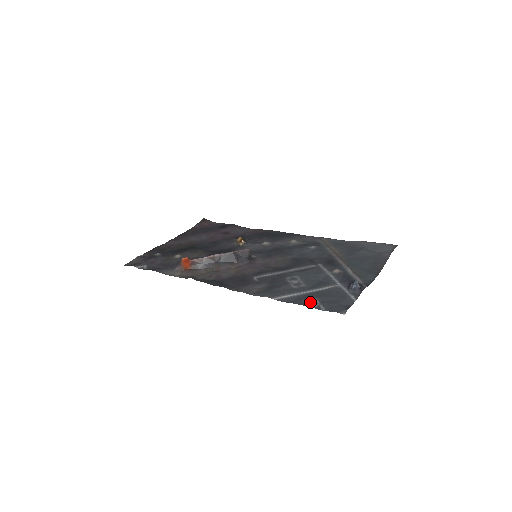
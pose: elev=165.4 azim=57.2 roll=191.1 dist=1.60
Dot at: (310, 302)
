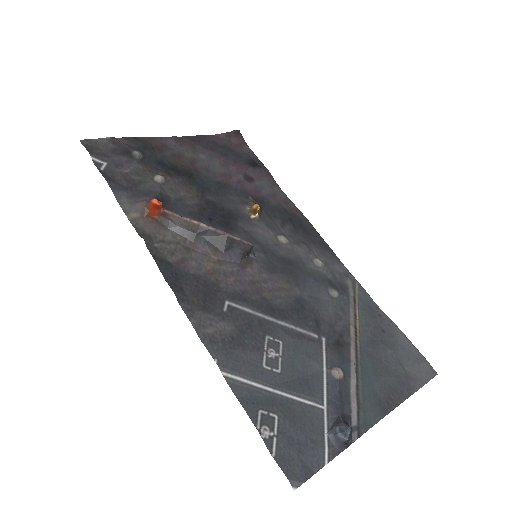
Dot at: (265, 421)
